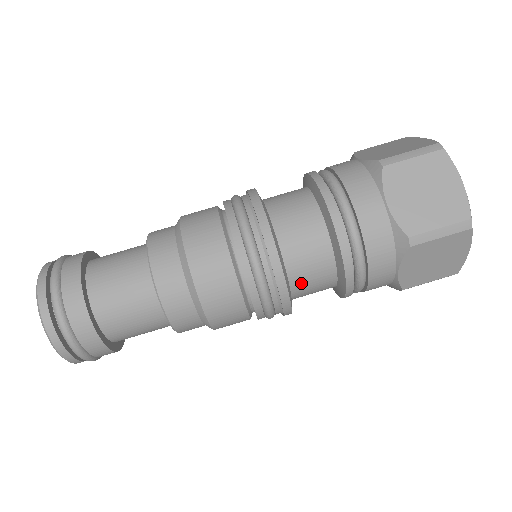
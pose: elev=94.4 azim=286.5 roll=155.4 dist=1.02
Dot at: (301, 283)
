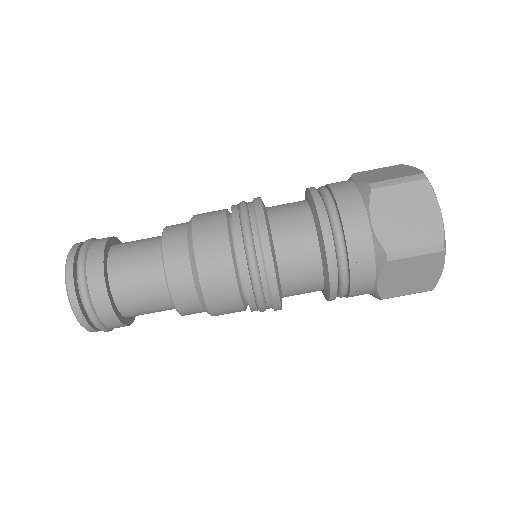
Dot at: occluded
